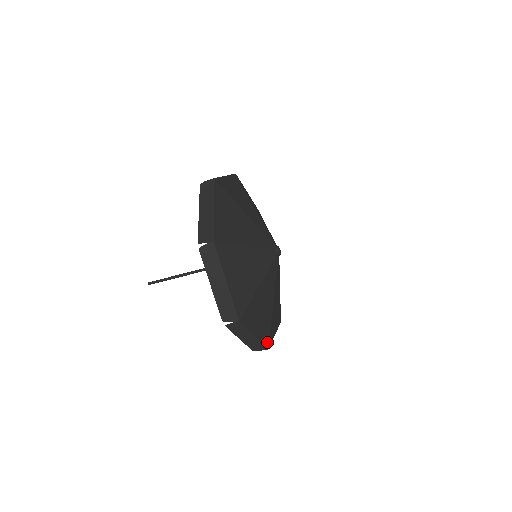
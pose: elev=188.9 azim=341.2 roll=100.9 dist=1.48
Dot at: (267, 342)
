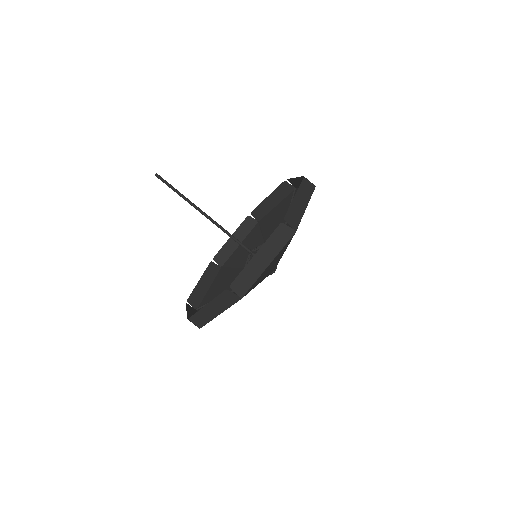
Dot at: occluded
